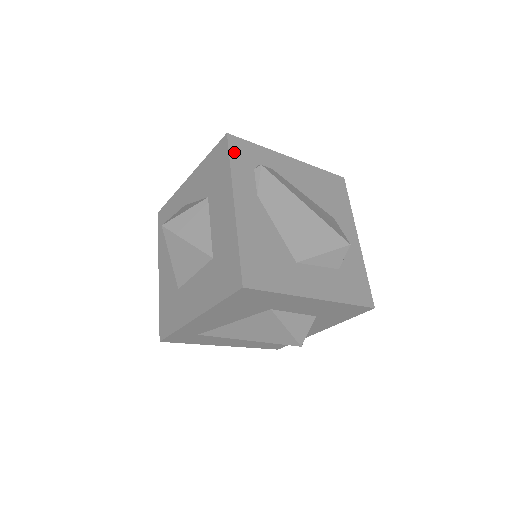
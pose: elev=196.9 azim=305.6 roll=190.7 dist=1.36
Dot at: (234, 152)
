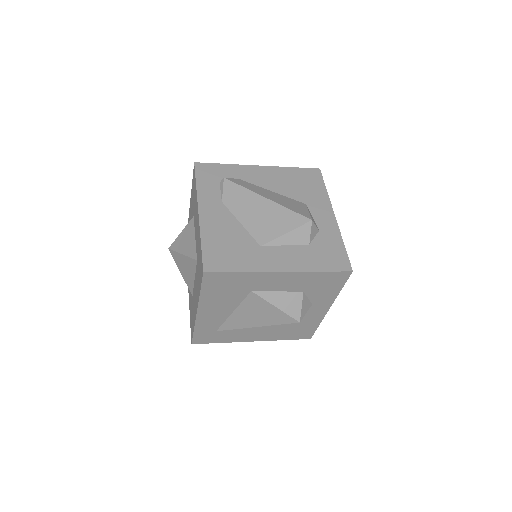
Dot at: (200, 175)
